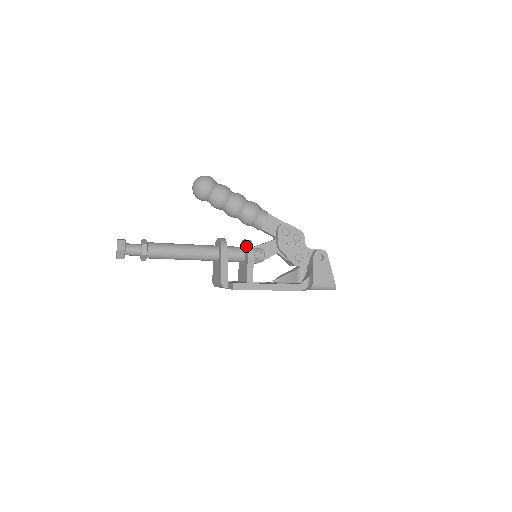
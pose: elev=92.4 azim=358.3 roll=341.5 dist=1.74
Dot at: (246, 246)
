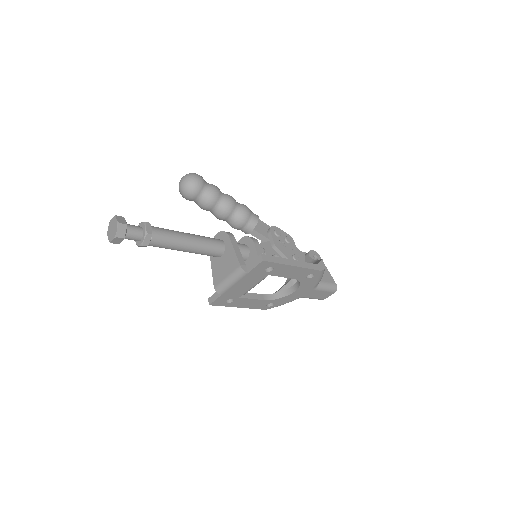
Dot at: (248, 239)
